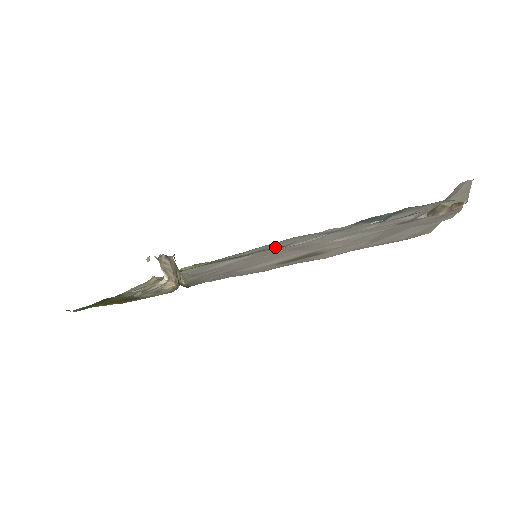
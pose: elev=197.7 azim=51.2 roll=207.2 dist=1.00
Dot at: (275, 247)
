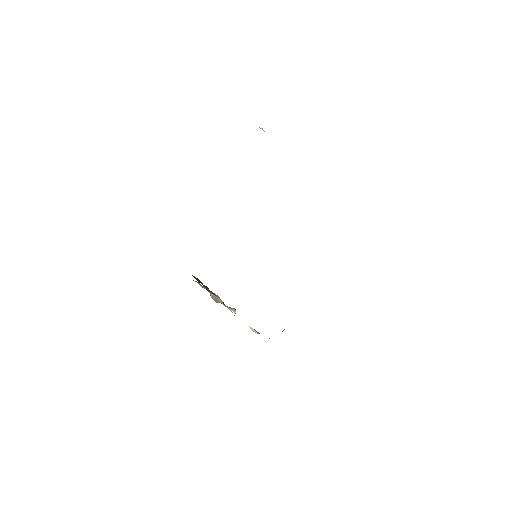
Dot at: occluded
